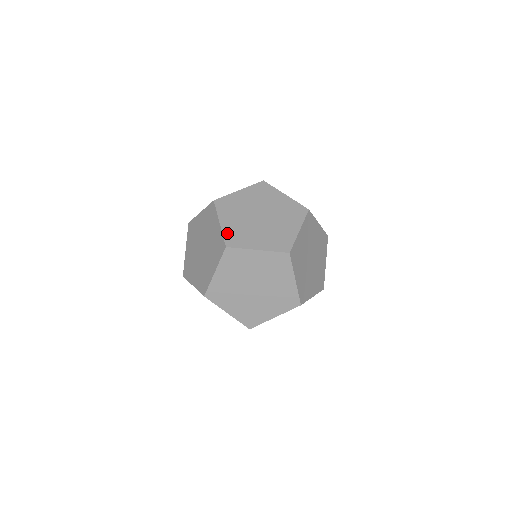
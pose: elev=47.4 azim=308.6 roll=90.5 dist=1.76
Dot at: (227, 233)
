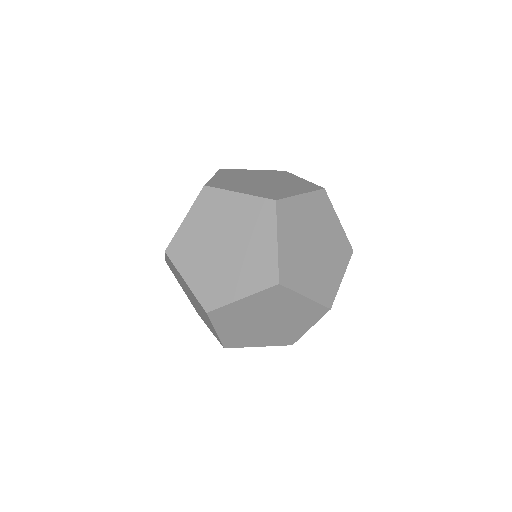
Dot at: (283, 261)
